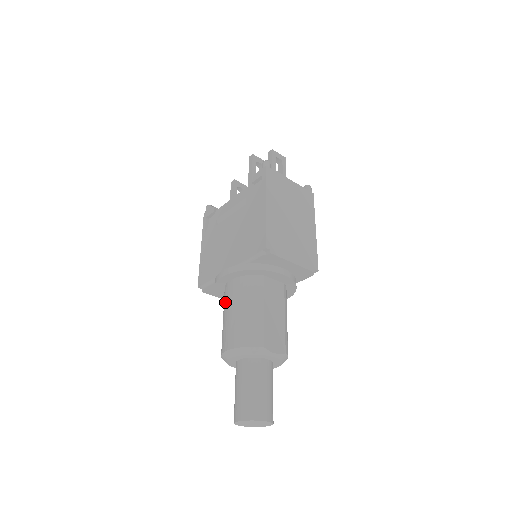
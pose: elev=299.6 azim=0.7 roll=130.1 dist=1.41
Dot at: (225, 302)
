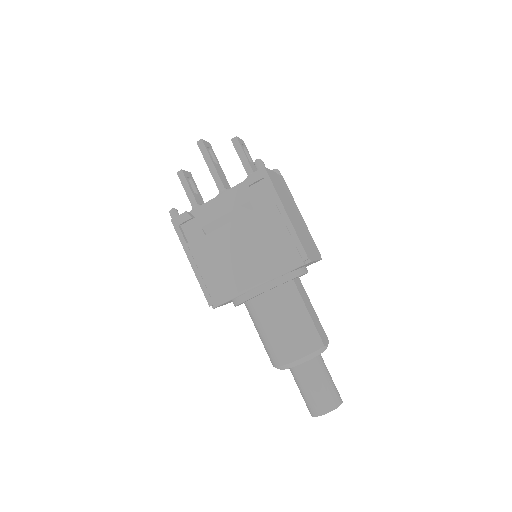
Dot at: (263, 316)
